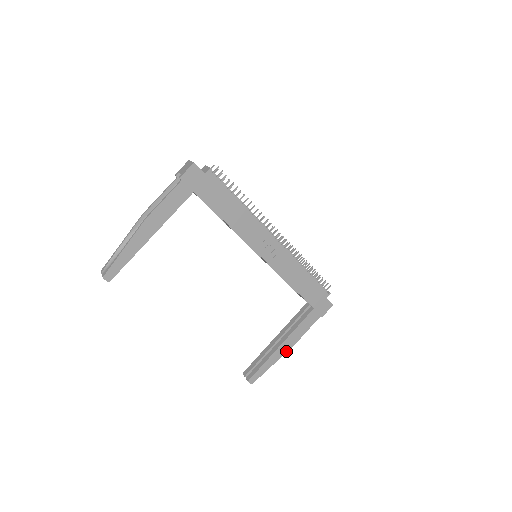
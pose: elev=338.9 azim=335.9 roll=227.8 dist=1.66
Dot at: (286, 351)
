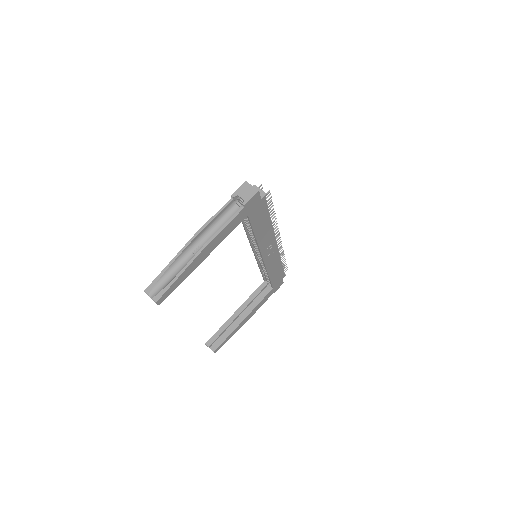
Dot at: (244, 323)
